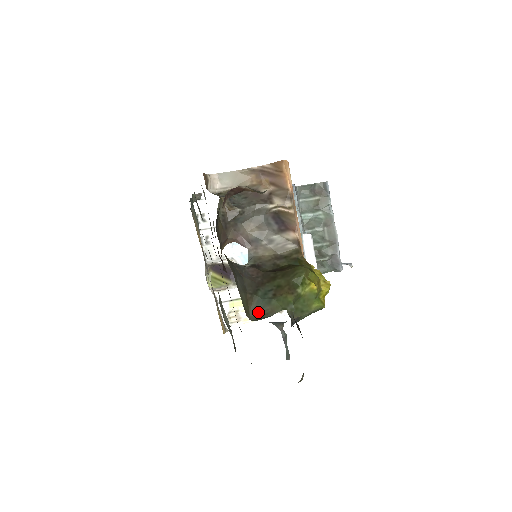
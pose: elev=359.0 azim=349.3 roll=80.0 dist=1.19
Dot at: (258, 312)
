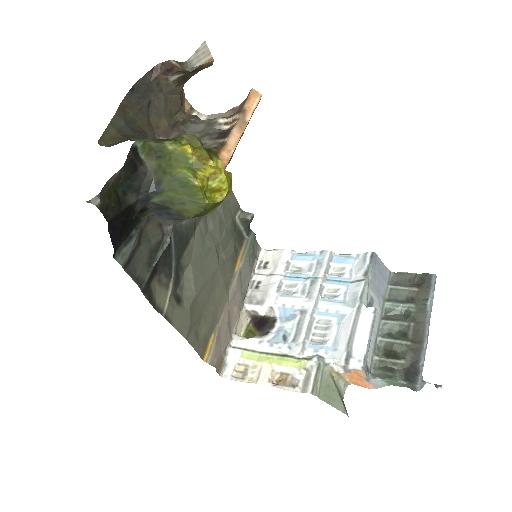
Dot at: occluded
